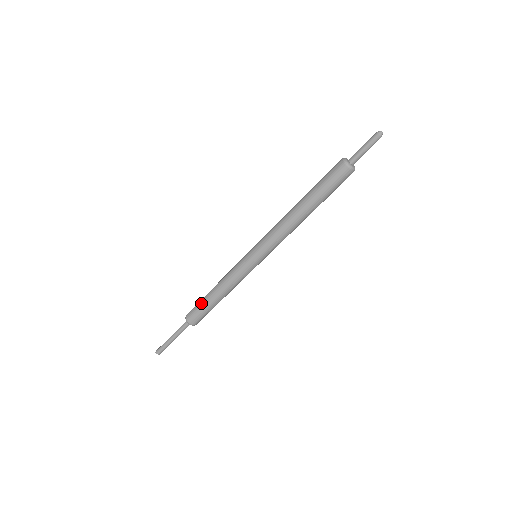
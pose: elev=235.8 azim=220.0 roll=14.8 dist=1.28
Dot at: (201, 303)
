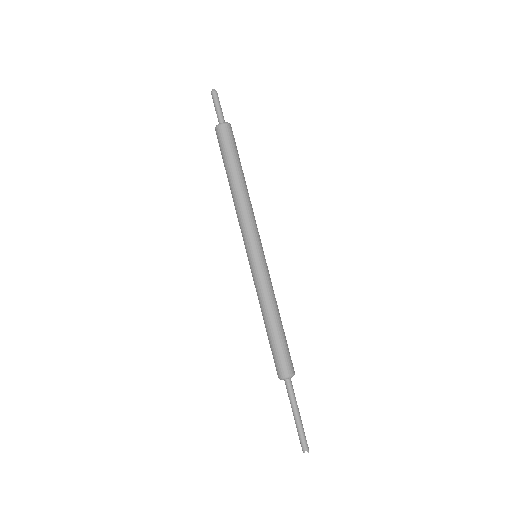
Dot at: (271, 346)
